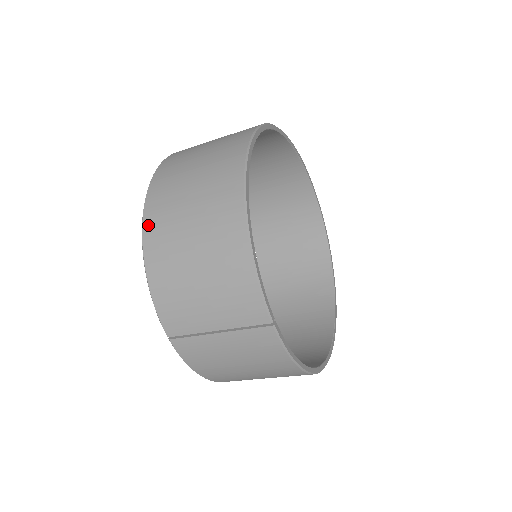
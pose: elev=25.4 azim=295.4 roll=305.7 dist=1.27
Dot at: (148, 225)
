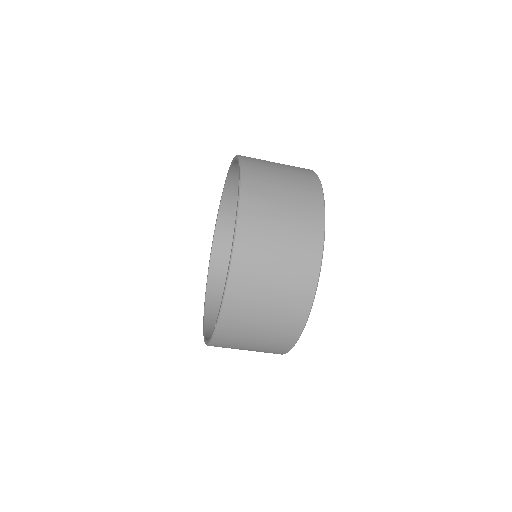
Dot at: (240, 247)
